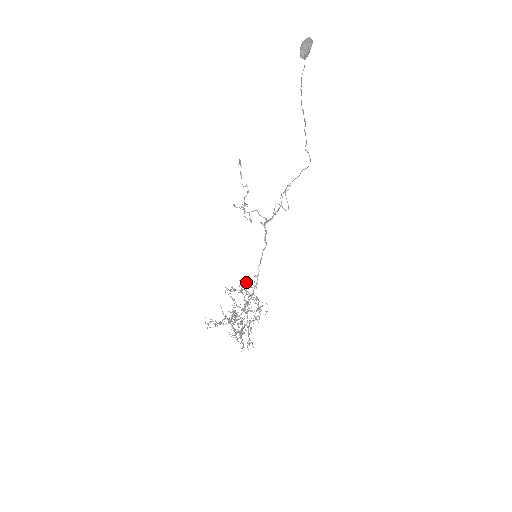
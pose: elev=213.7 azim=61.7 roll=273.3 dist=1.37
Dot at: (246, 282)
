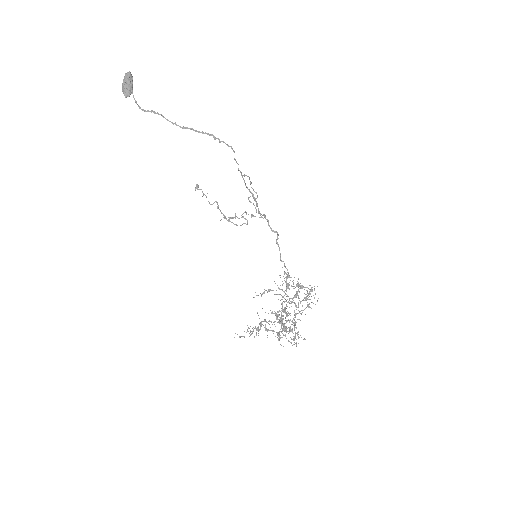
Dot at: (287, 275)
